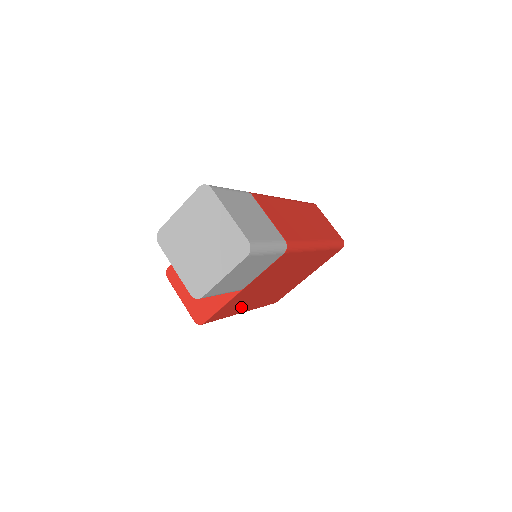
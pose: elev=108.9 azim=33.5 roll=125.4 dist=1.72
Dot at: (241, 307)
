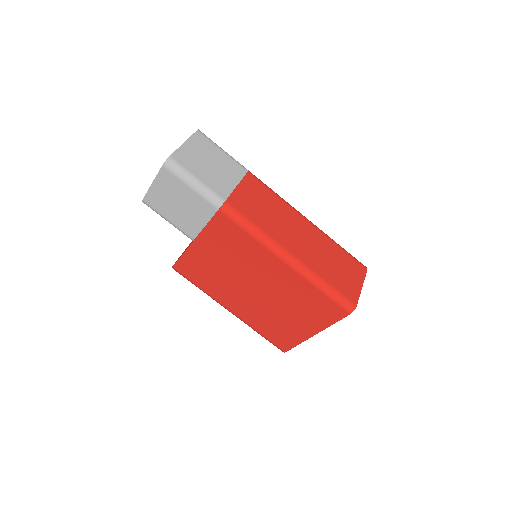
Dot at: (217, 289)
